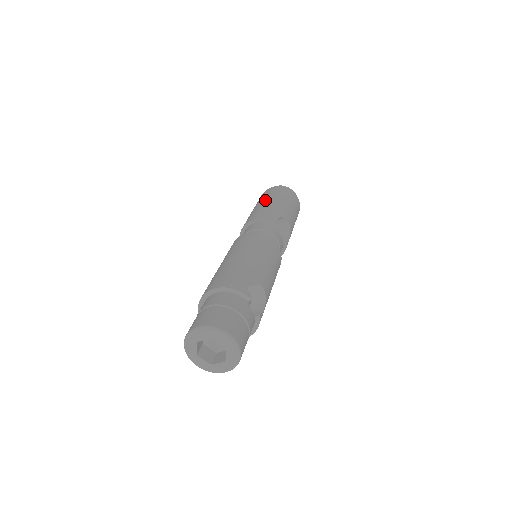
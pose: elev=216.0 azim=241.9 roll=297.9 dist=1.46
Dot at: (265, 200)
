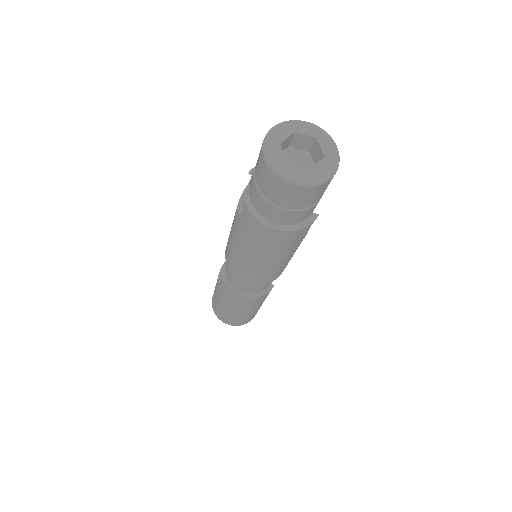
Dot at: occluded
